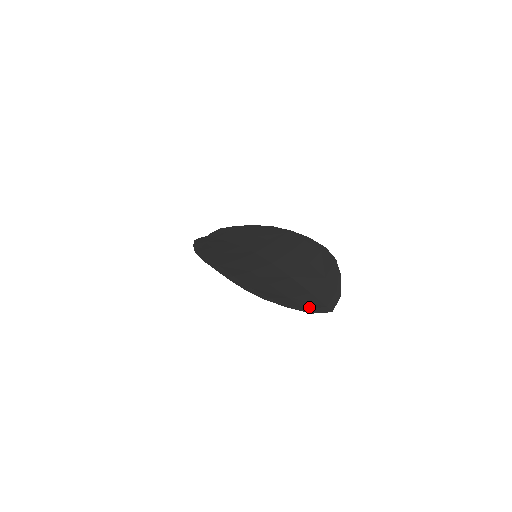
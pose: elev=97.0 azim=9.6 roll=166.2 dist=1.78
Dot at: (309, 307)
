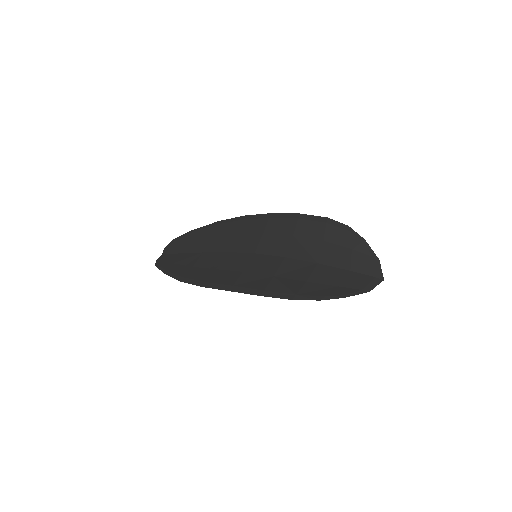
Dot at: (363, 286)
